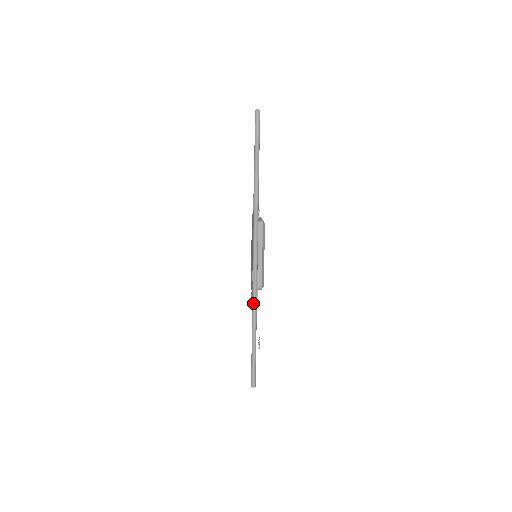
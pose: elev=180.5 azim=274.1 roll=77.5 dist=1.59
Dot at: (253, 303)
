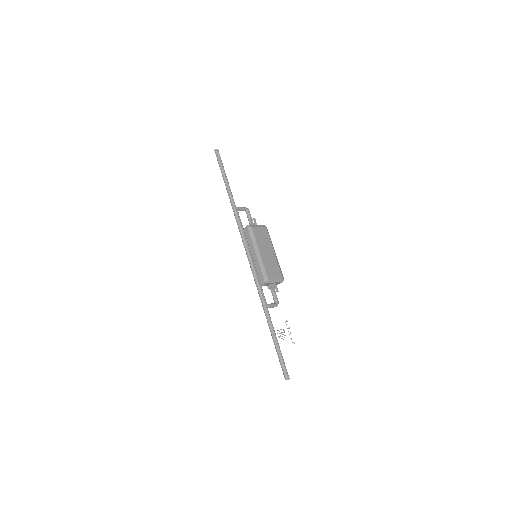
Dot at: (259, 296)
